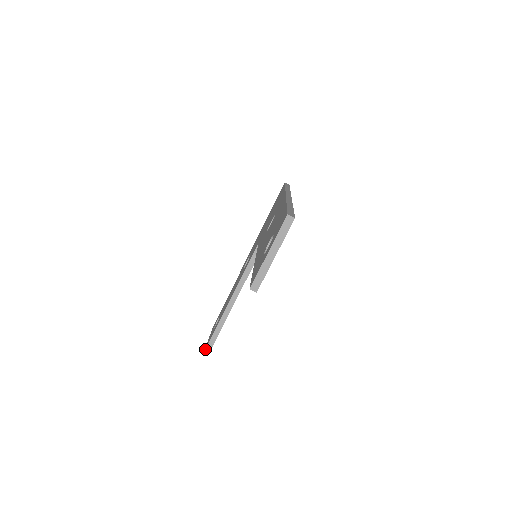
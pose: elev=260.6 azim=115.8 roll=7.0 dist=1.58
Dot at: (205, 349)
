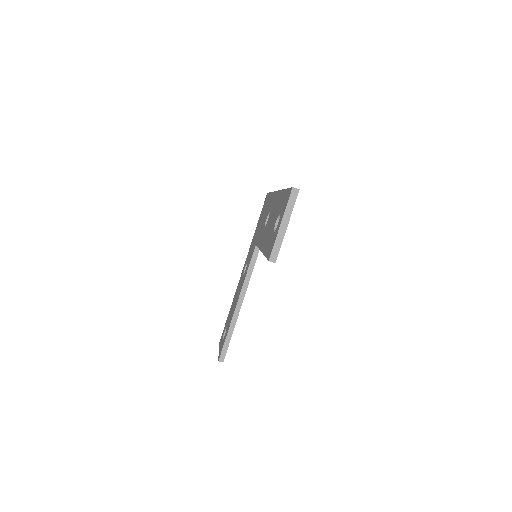
Dot at: (219, 358)
